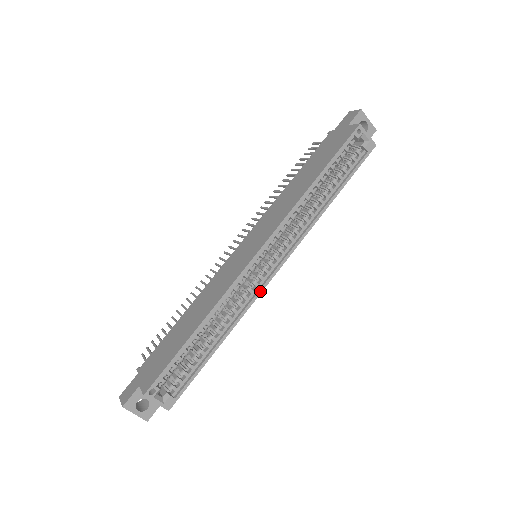
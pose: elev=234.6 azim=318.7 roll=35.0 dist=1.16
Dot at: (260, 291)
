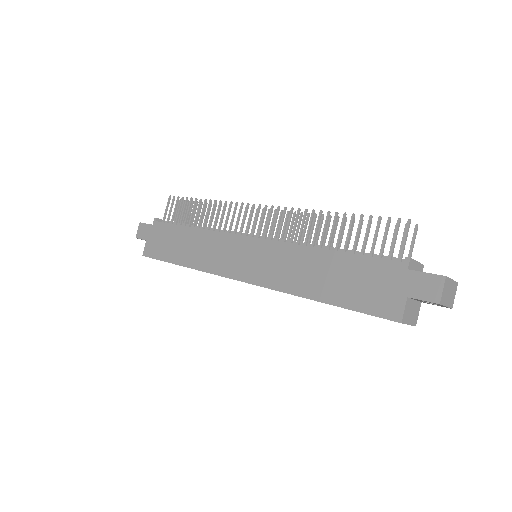
Dot at: occluded
